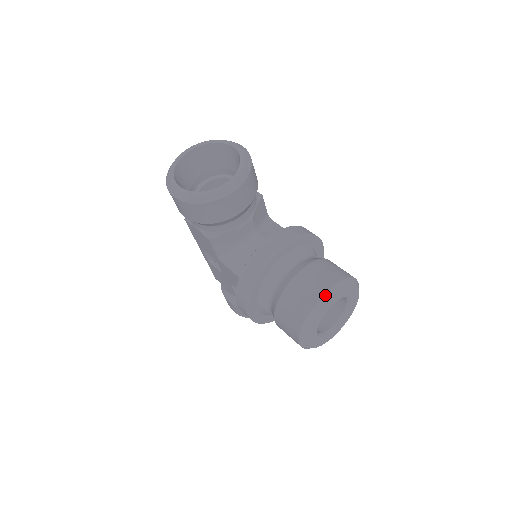
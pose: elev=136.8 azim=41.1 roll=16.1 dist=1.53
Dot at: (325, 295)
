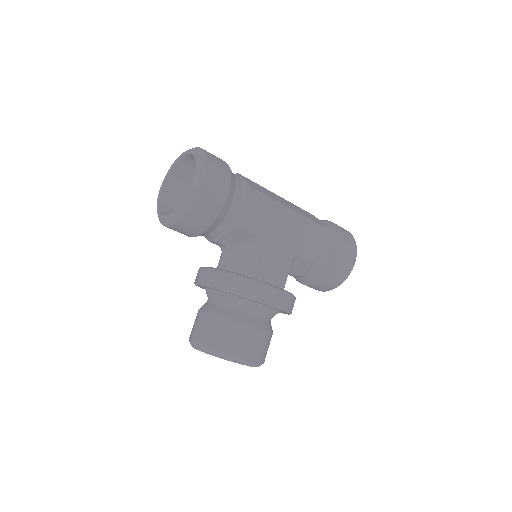
Dot at: (193, 344)
